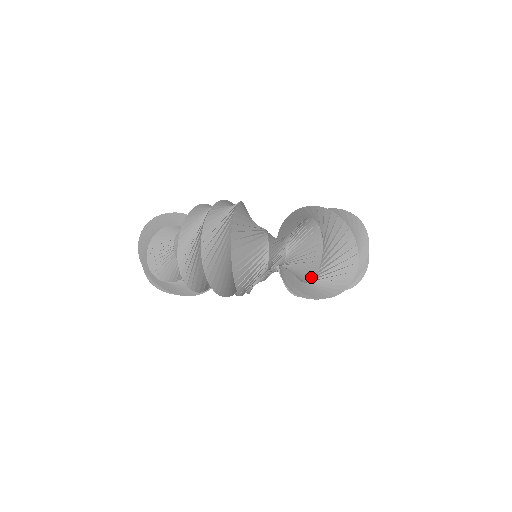
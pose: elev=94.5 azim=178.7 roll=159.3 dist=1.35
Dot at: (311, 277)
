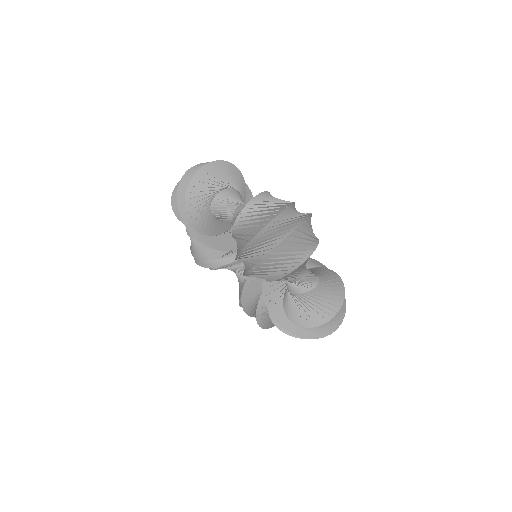
Dot at: (233, 226)
